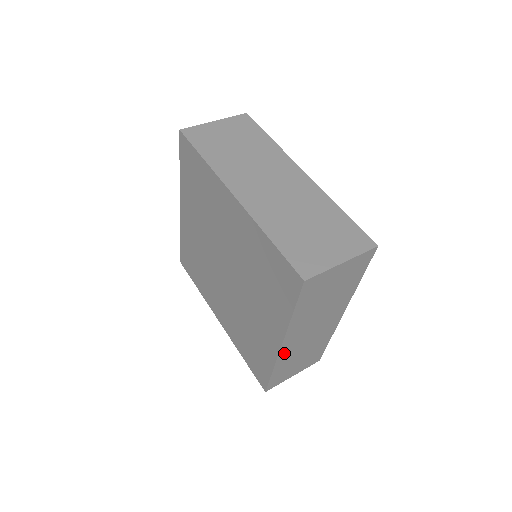
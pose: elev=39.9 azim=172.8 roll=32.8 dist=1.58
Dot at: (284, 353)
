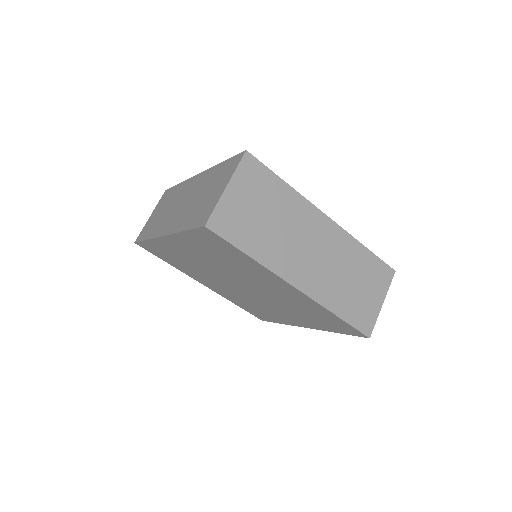
Dot at: occluded
